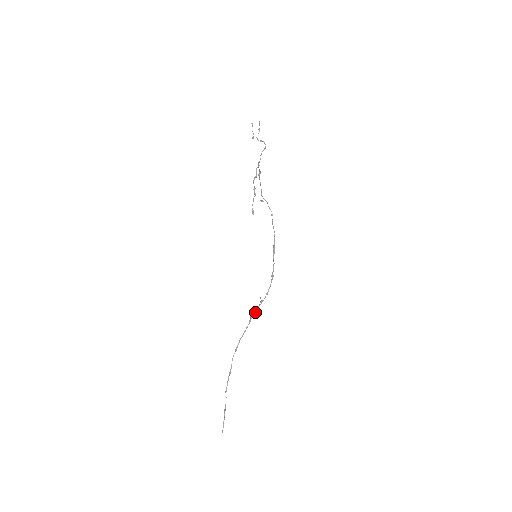
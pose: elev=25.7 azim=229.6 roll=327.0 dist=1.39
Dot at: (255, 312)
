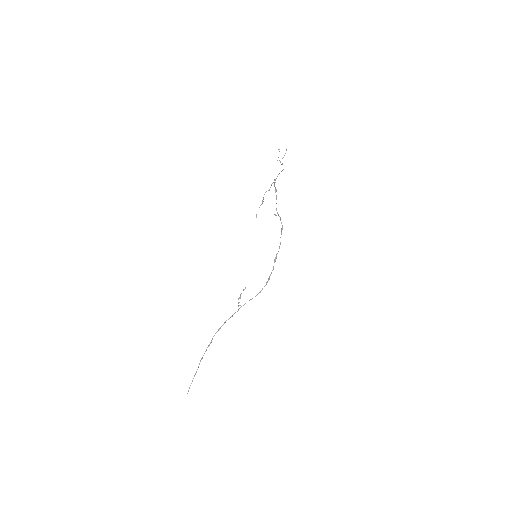
Dot at: (239, 298)
